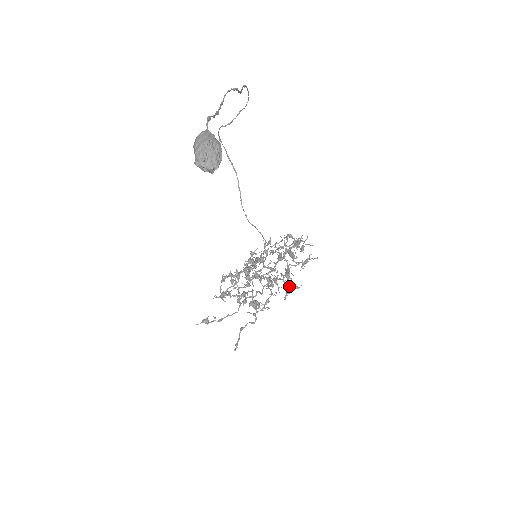
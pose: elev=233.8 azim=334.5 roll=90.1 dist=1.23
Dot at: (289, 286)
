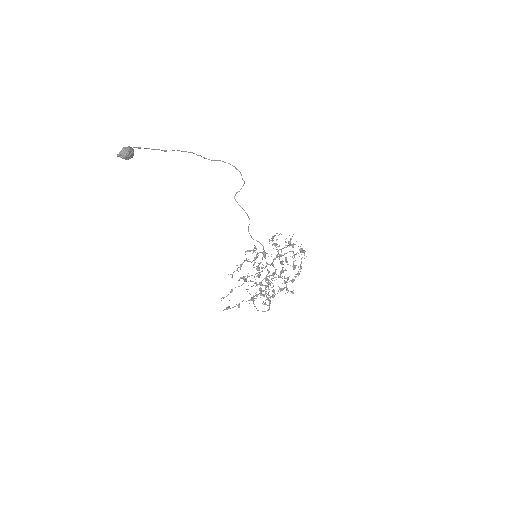
Dot at: (253, 250)
